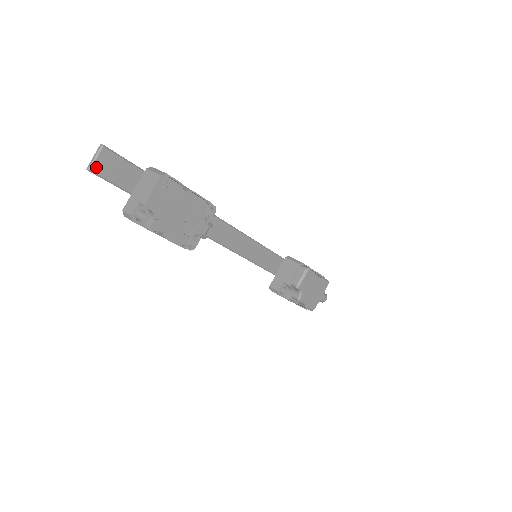
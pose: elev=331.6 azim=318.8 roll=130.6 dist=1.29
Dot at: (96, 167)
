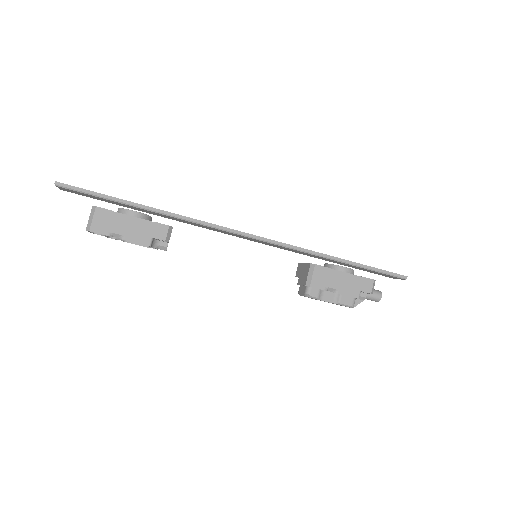
Dot at: (63, 189)
